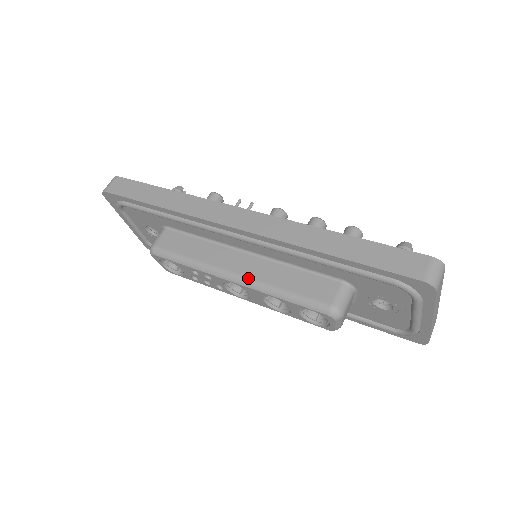
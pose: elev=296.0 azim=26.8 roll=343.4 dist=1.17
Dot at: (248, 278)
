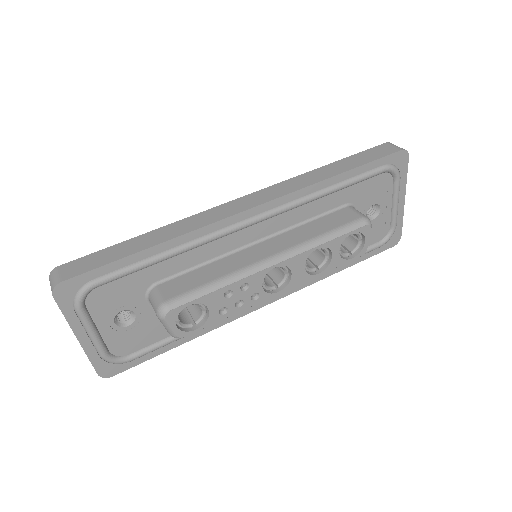
Dot at: (287, 250)
